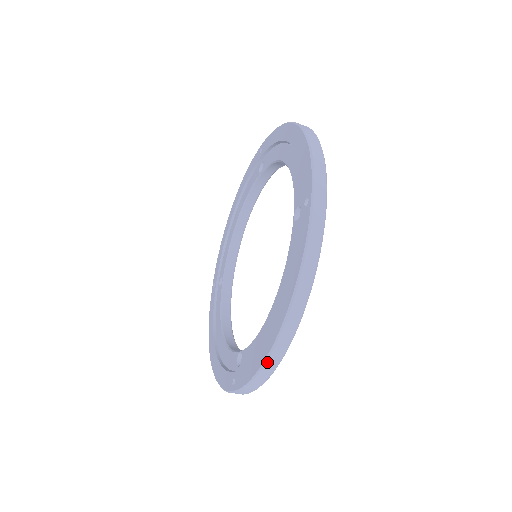
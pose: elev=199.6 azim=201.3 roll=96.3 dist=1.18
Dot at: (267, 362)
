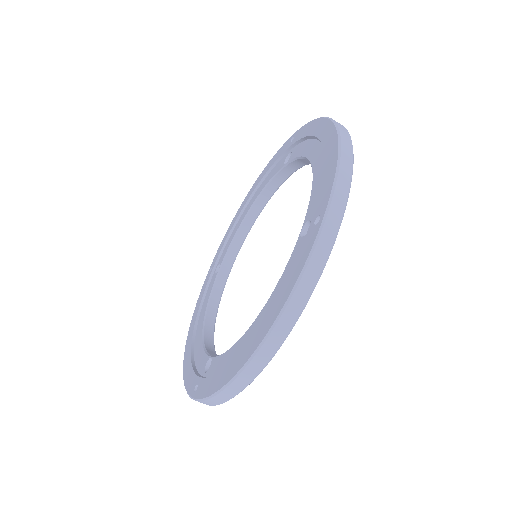
Dot at: (230, 385)
